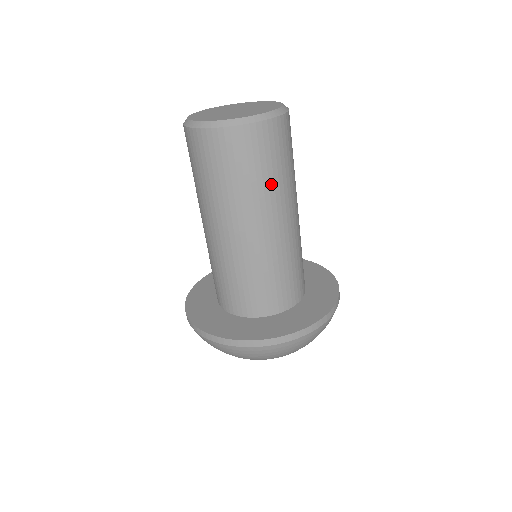
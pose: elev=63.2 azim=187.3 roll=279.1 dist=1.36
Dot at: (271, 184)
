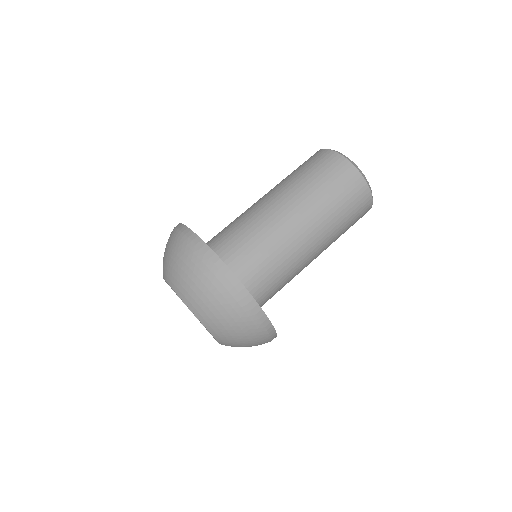
Dot at: occluded
